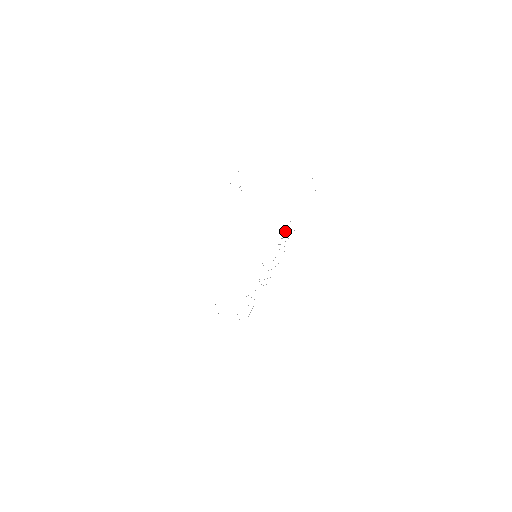
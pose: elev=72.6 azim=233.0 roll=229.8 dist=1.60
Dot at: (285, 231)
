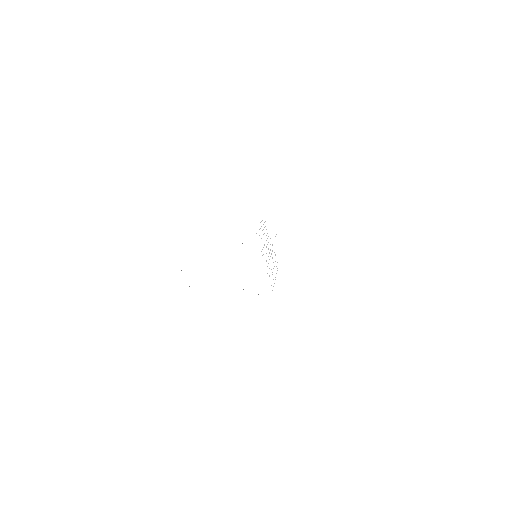
Dot at: occluded
